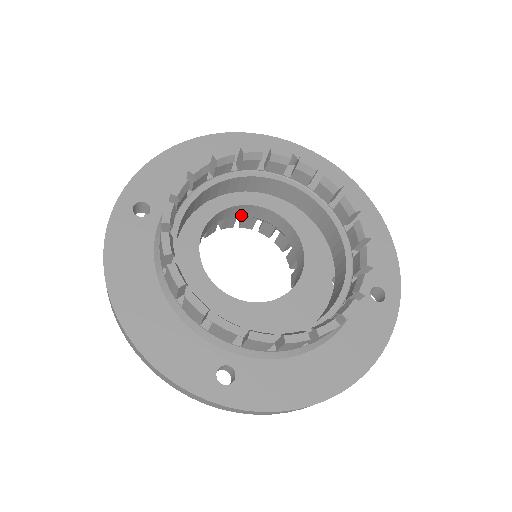
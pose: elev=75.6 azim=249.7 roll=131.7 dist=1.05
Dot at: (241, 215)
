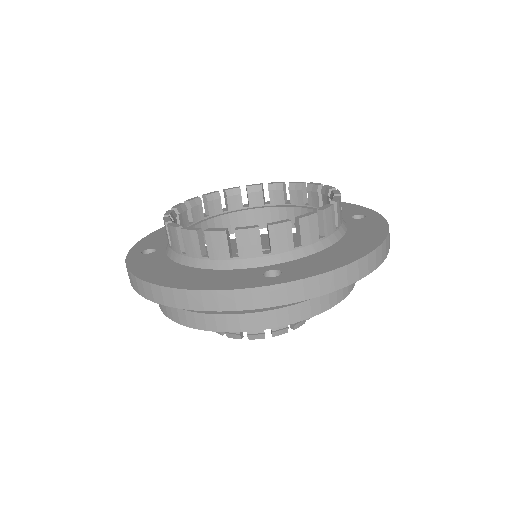
Dot at: occluded
